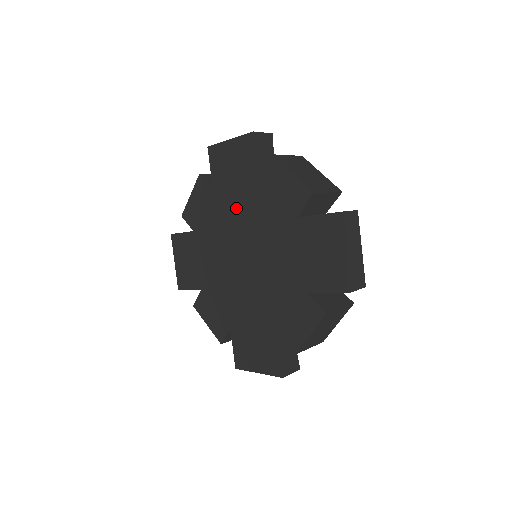
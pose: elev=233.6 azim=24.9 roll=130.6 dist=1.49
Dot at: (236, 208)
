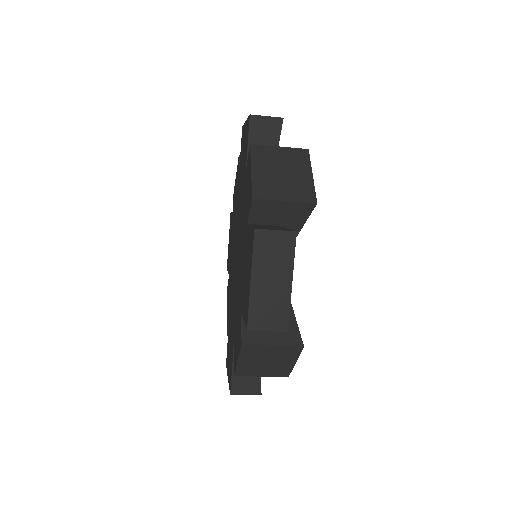
Dot at: (240, 199)
